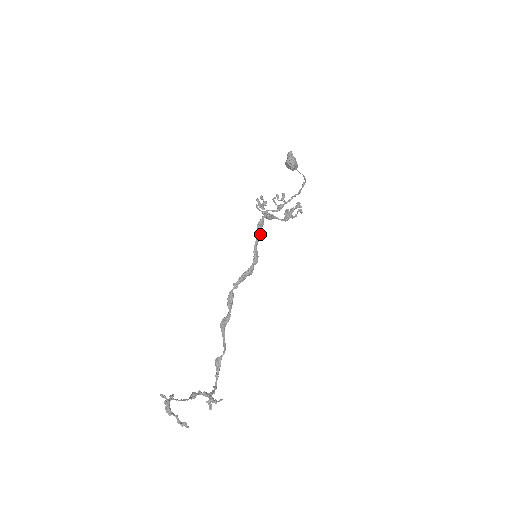
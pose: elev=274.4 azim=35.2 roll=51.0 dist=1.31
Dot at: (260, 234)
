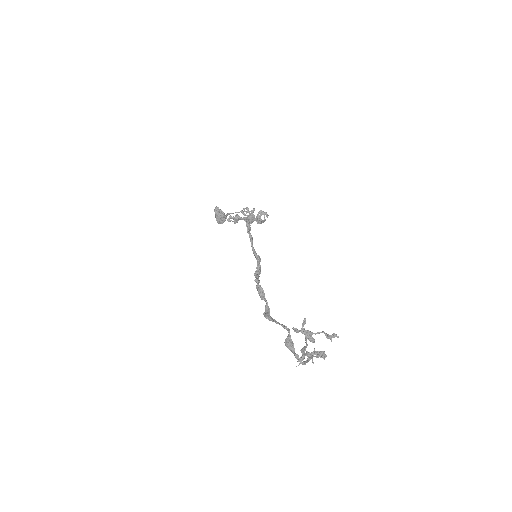
Dot at: (251, 235)
